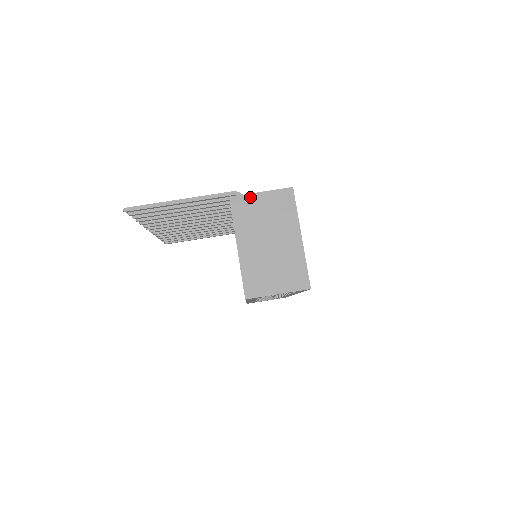
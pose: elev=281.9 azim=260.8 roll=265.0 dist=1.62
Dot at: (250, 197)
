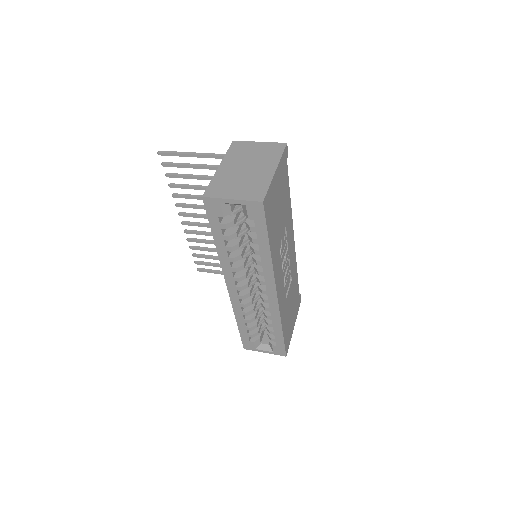
Dot at: (249, 143)
